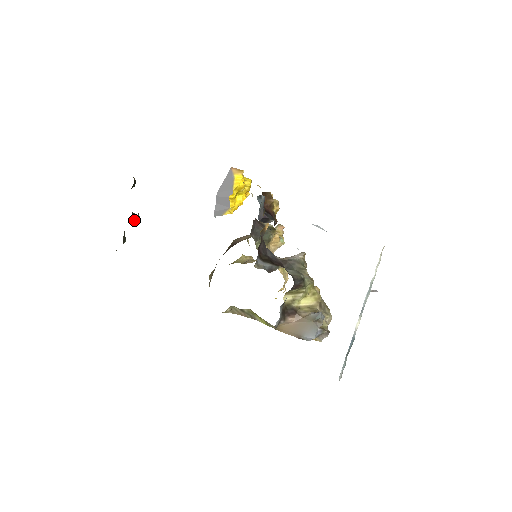
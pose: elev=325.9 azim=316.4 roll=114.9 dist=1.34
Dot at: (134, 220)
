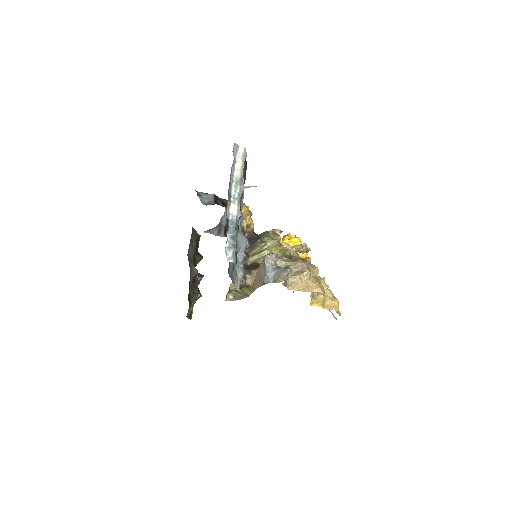
Dot at: (201, 278)
